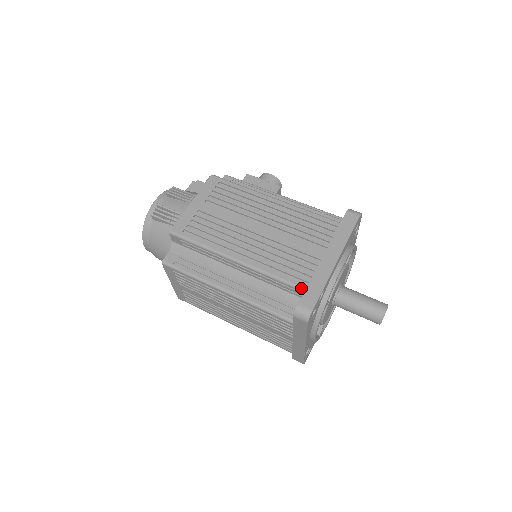
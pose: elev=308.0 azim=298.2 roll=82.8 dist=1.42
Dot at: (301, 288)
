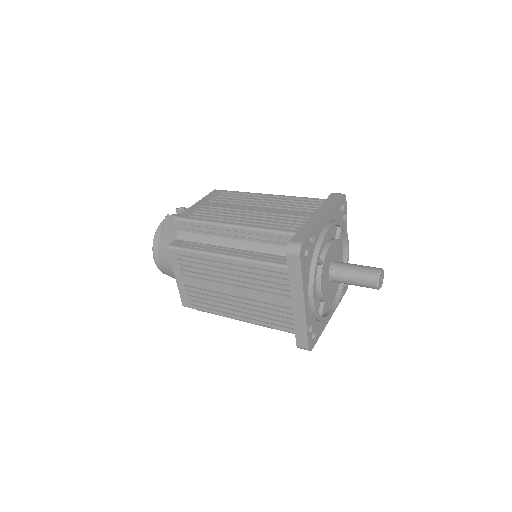
Dot at: (292, 233)
